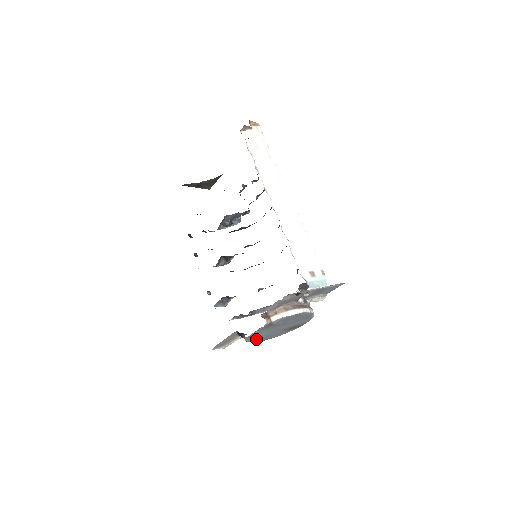
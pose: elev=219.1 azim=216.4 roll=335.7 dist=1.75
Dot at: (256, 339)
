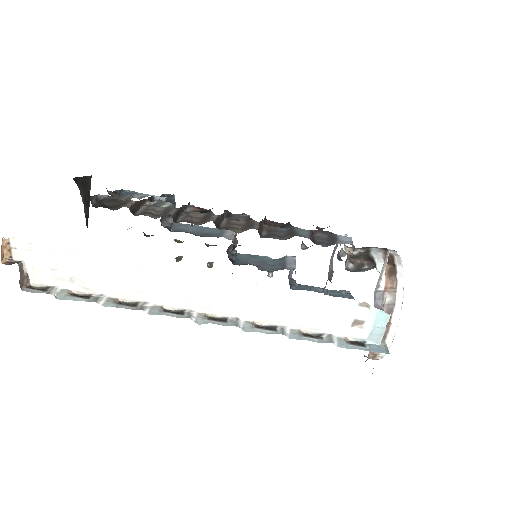
Dot at: occluded
